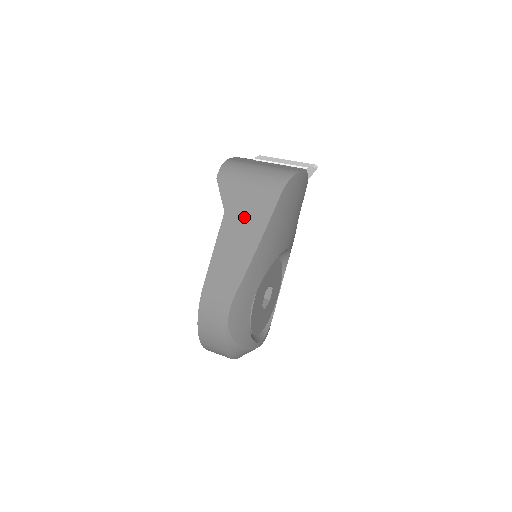
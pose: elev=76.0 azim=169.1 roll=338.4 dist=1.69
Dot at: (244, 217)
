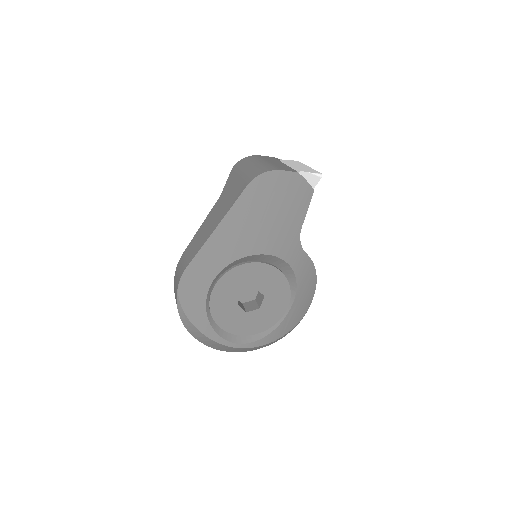
Dot at: (224, 202)
